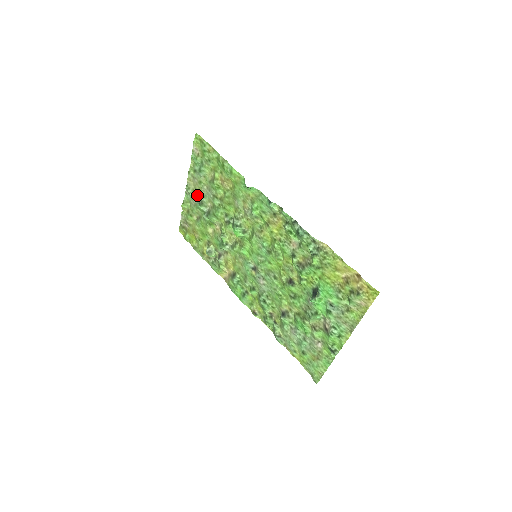
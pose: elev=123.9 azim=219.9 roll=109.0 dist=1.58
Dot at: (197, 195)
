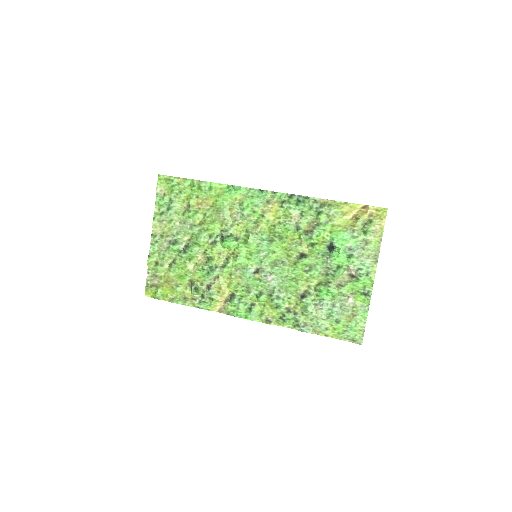
Dot at: (167, 238)
